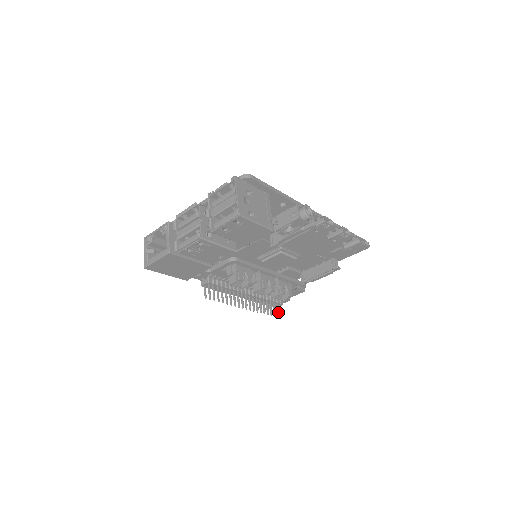
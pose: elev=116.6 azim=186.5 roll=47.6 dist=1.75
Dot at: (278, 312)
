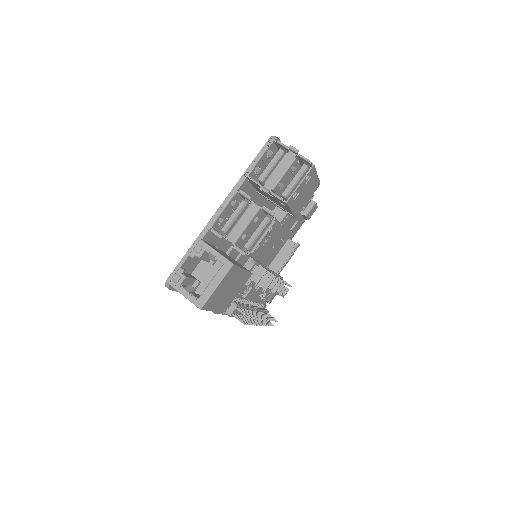
Dot at: (274, 319)
